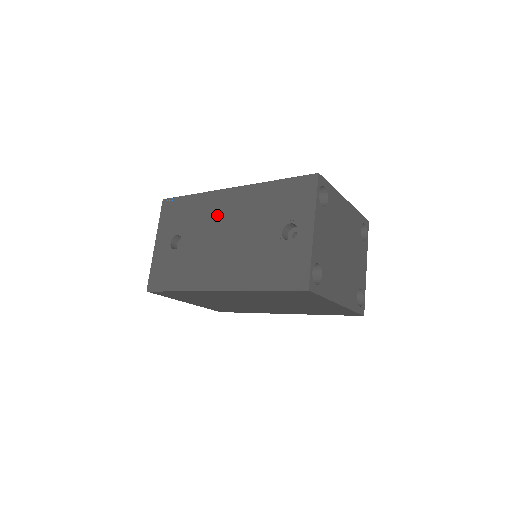
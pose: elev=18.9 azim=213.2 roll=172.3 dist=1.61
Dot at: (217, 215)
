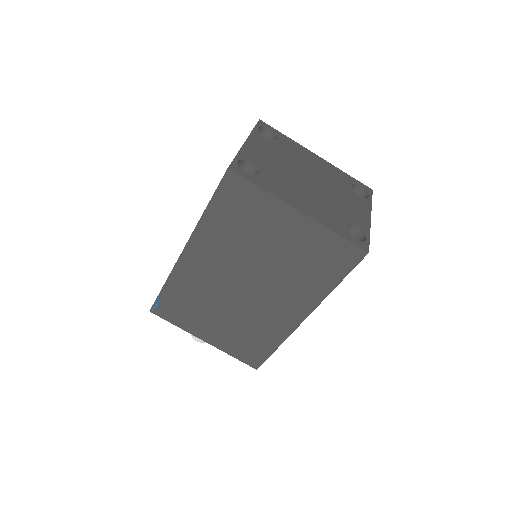
Dot at: occluded
